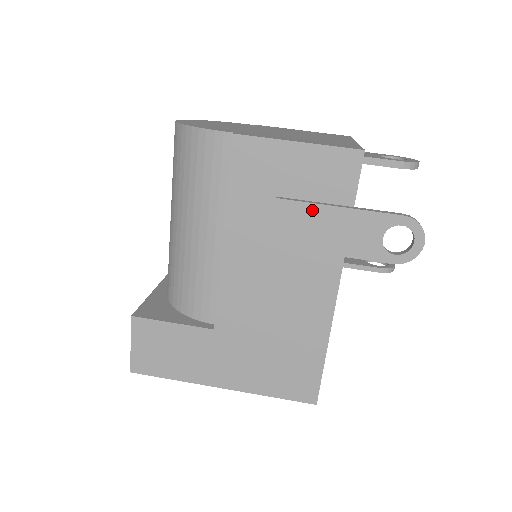
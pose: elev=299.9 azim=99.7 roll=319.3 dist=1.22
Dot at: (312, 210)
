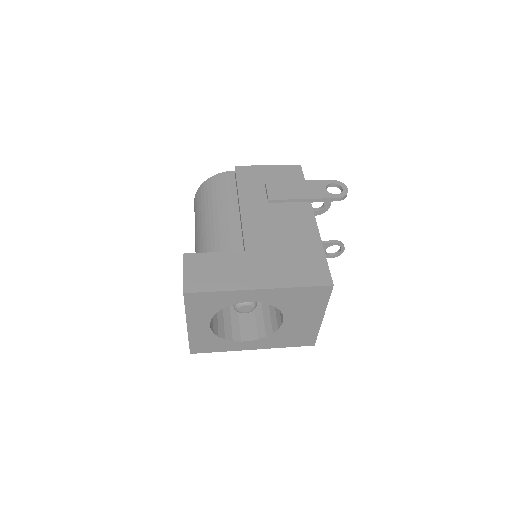
Dot at: (285, 183)
